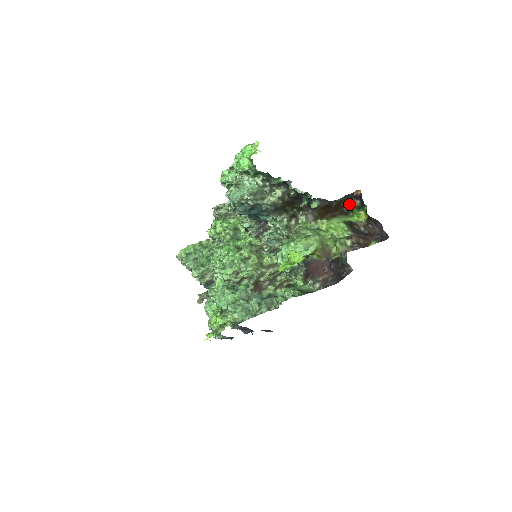
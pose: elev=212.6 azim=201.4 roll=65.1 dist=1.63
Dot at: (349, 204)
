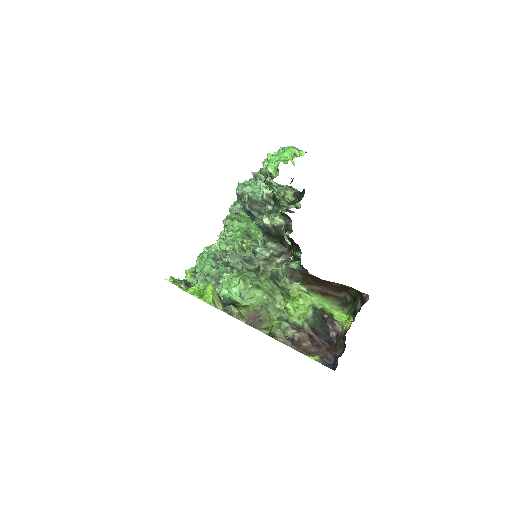
Dot at: (356, 298)
